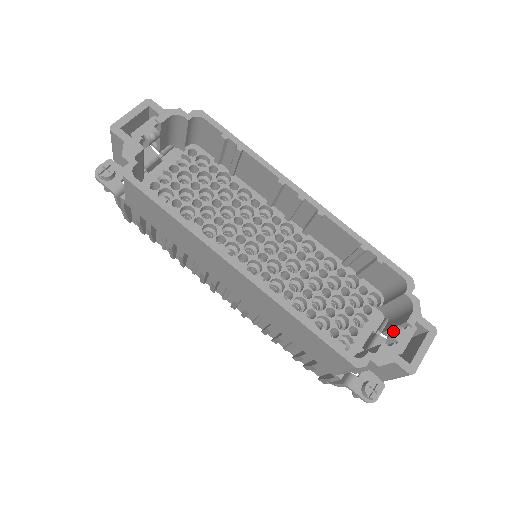
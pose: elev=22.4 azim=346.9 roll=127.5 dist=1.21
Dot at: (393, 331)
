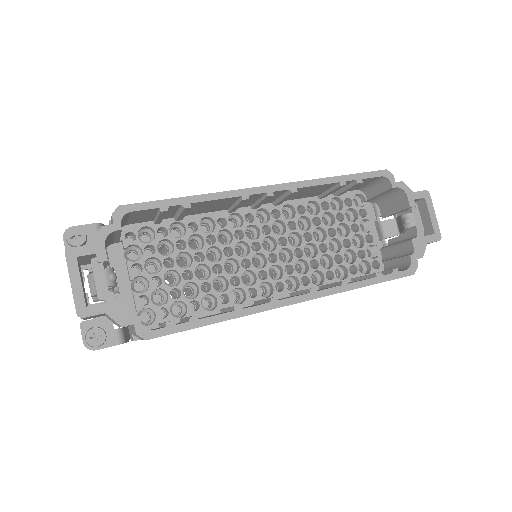
Dot at: (406, 222)
